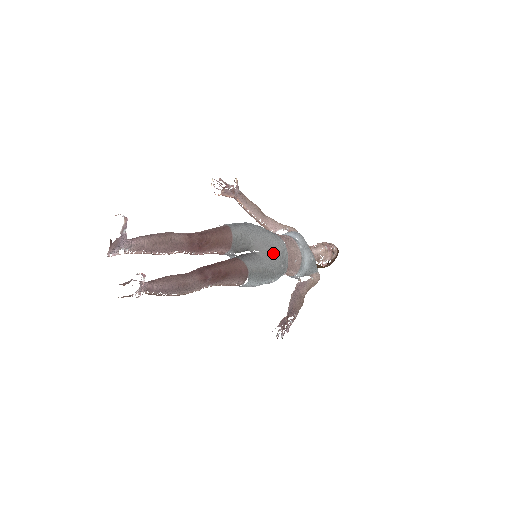
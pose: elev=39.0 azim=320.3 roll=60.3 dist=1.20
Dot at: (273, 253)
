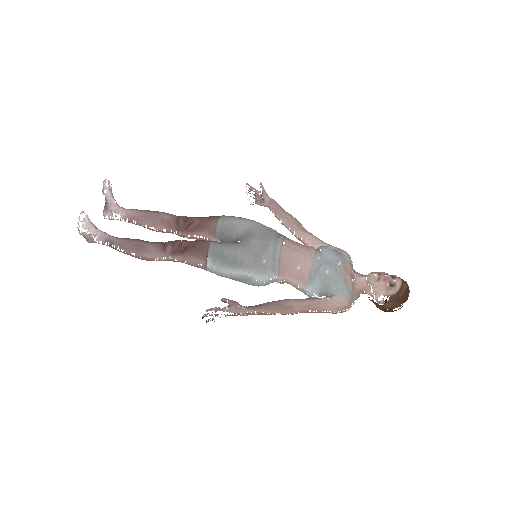
Dot at: (257, 246)
